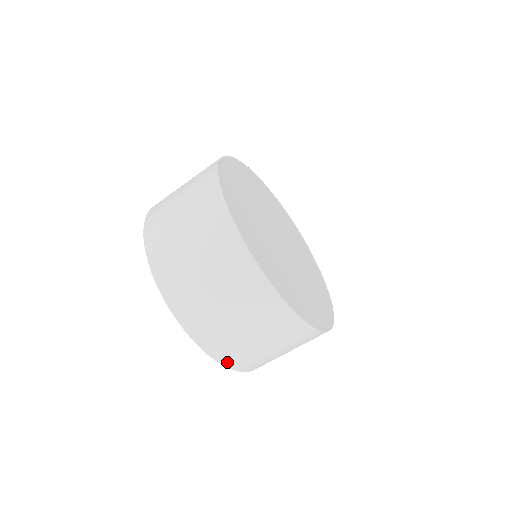
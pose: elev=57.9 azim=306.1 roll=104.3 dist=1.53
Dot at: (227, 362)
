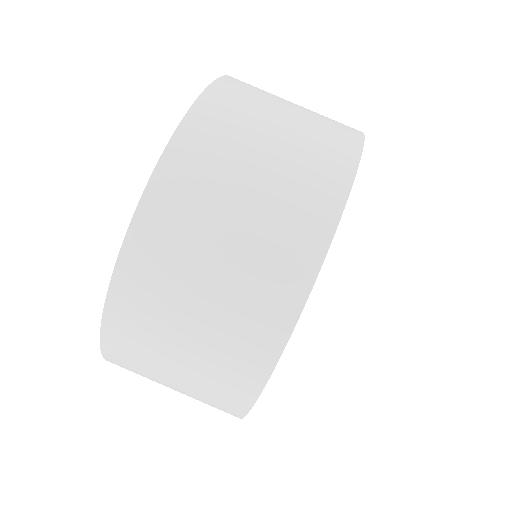
Dot at: (146, 216)
